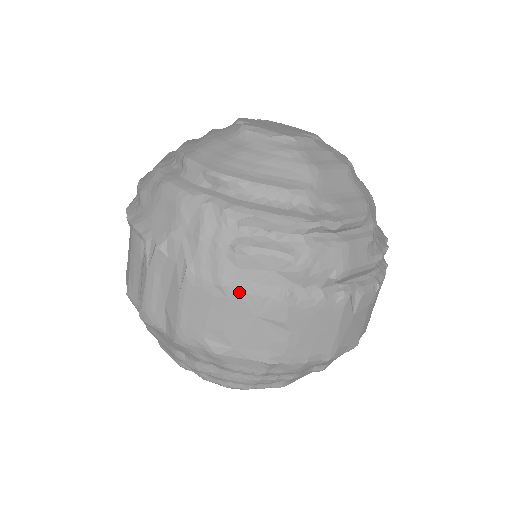
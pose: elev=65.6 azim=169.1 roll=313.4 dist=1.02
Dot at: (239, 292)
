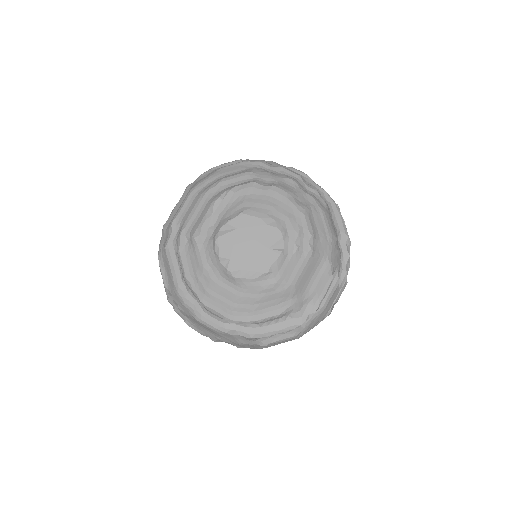
Dot at: occluded
